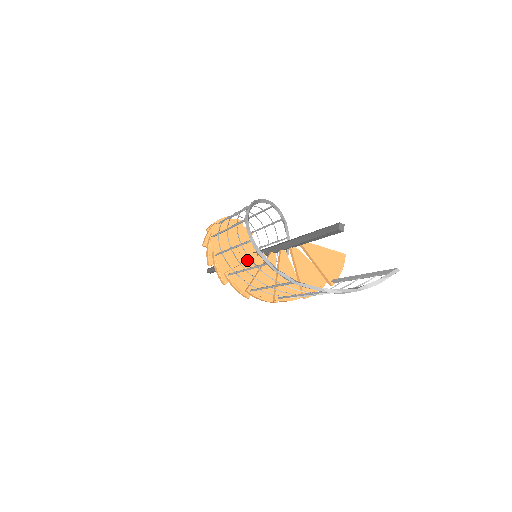
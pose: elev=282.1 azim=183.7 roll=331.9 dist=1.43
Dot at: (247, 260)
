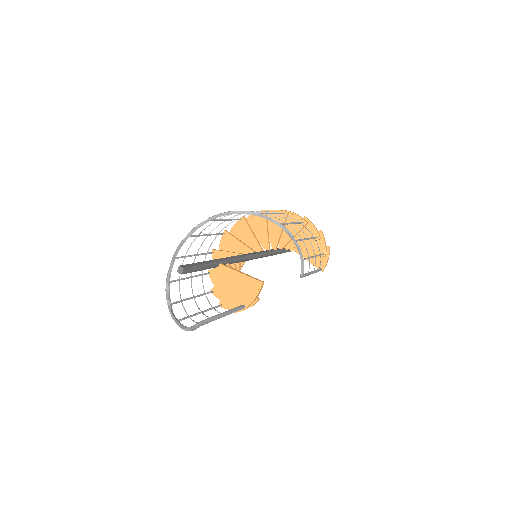
Dot at: occluded
